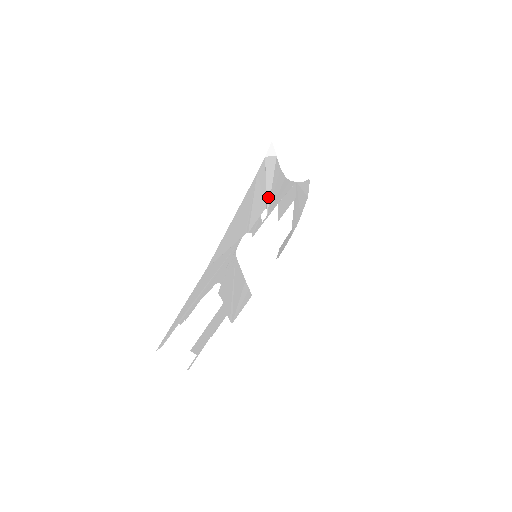
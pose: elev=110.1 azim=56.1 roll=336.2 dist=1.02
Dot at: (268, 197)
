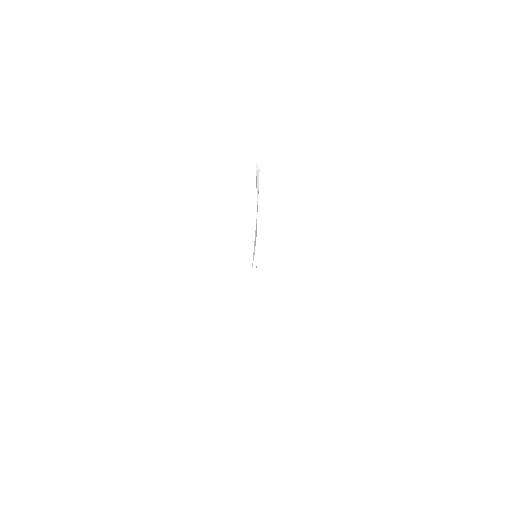
Dot at: (257, 202)
